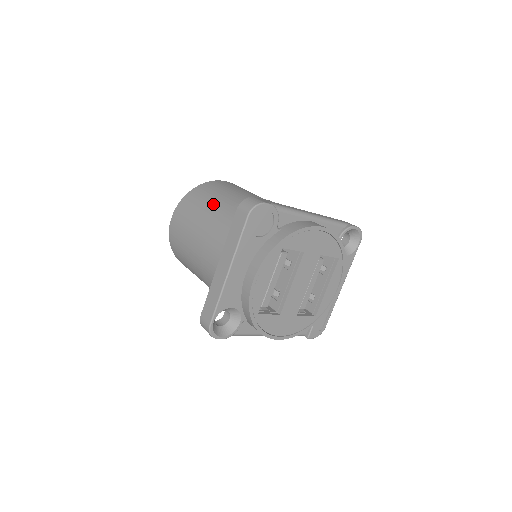
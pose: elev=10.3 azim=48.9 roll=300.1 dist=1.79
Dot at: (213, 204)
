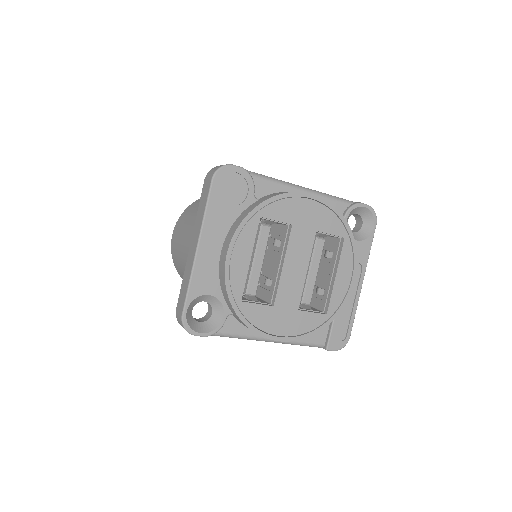
Dot at: occluded
